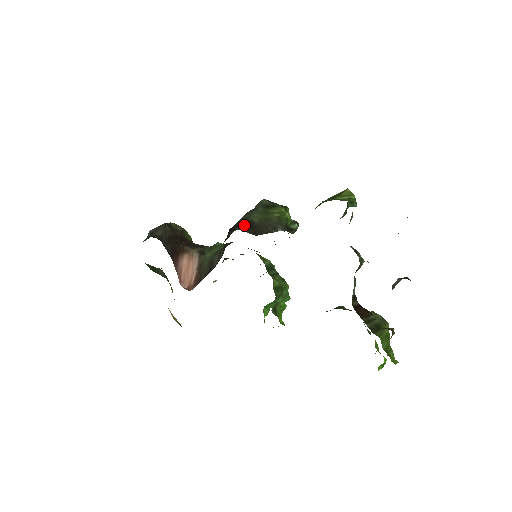
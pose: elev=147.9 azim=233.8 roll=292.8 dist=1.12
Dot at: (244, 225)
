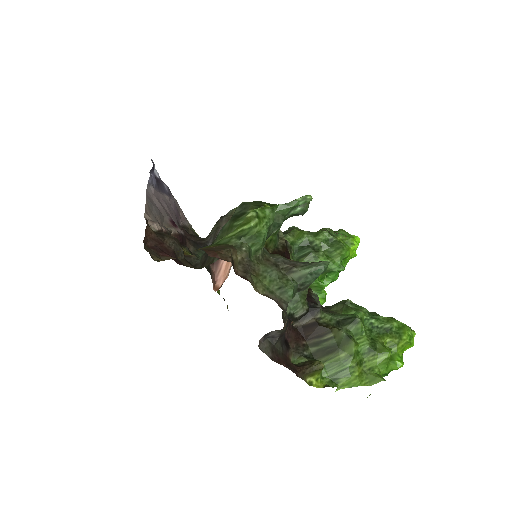
Dot at: occluded
